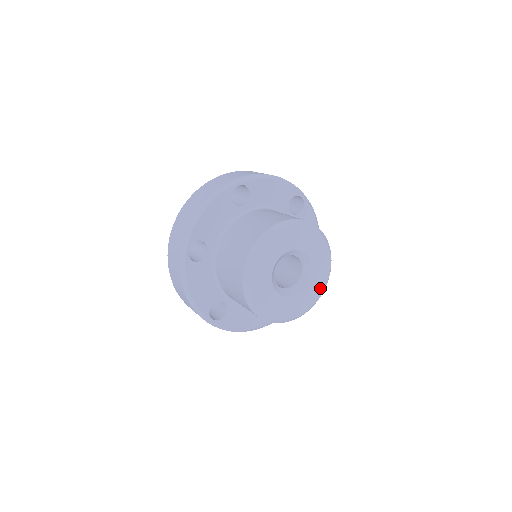
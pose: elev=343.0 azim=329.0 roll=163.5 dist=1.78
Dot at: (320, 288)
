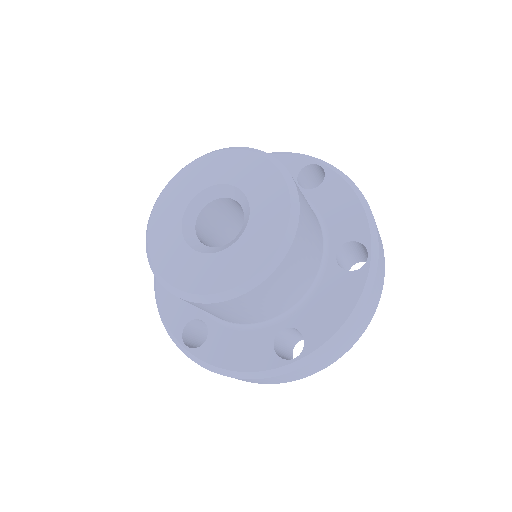
Dot at: (215, 283)
